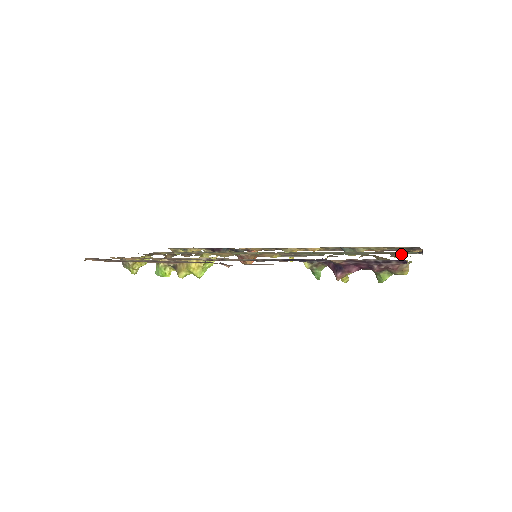
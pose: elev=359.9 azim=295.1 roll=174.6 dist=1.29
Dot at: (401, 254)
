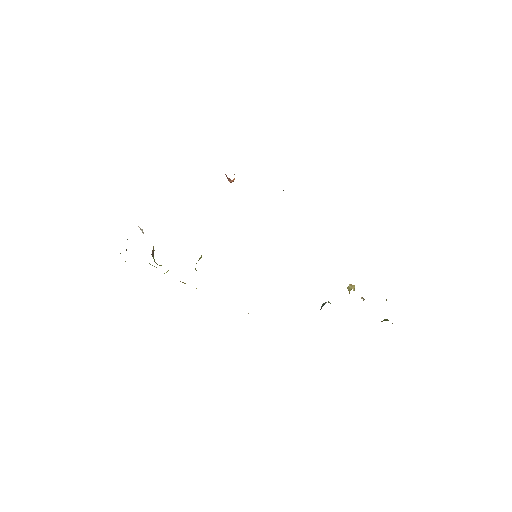
Dot at: occluded
